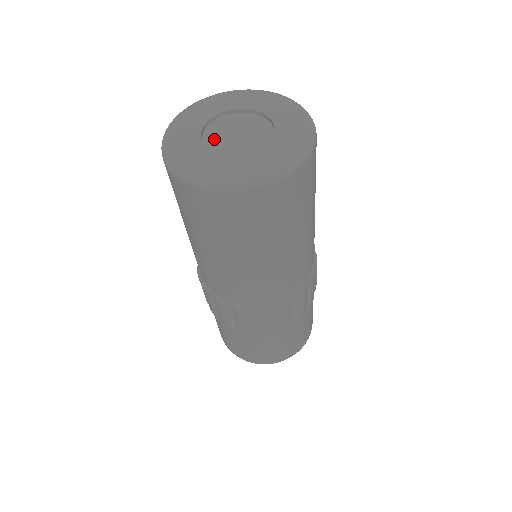
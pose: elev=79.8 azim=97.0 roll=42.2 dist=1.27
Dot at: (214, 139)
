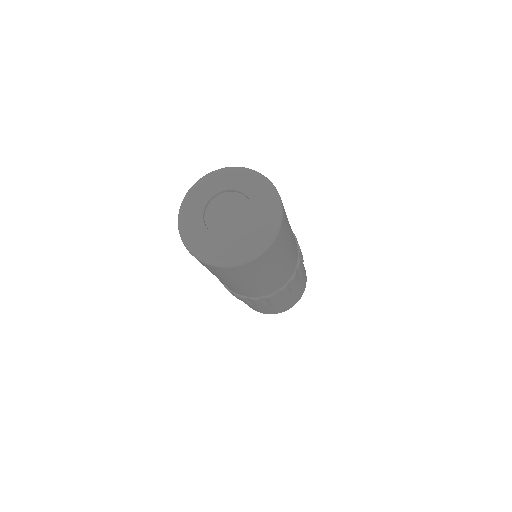
Dot at: (214, 222)
